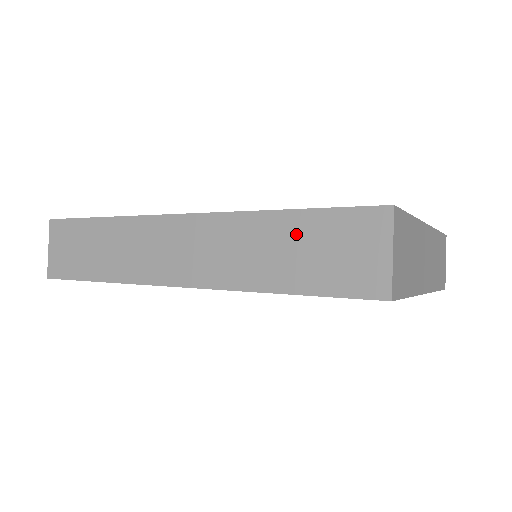
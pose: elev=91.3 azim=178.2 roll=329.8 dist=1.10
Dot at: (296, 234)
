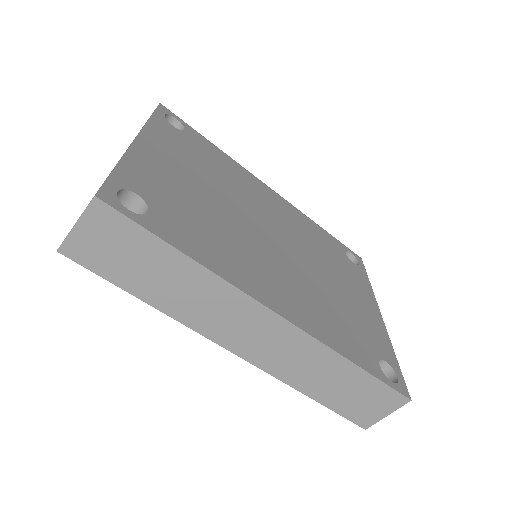
Dot at: (350, 380)
